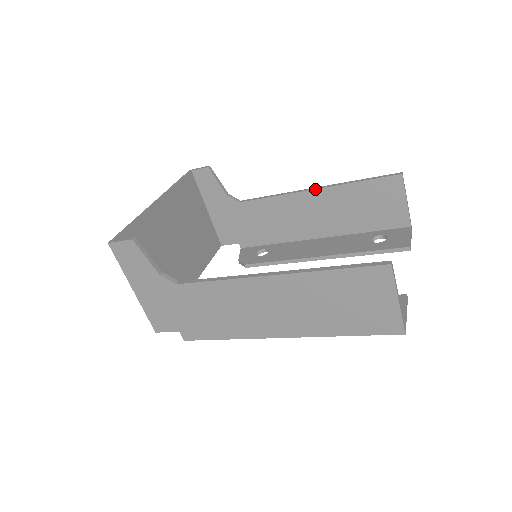
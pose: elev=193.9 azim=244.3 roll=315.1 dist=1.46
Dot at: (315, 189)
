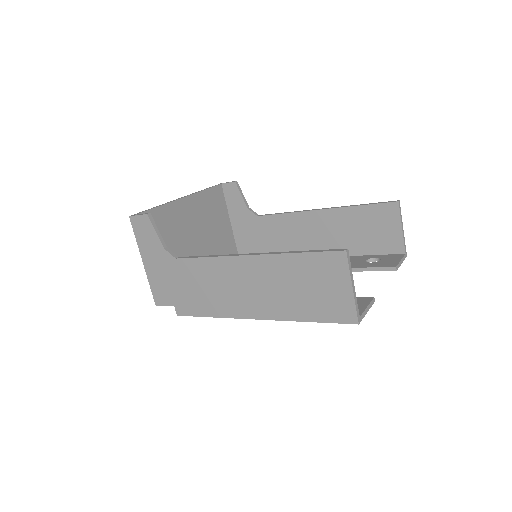
Dot at: (322, 209)
